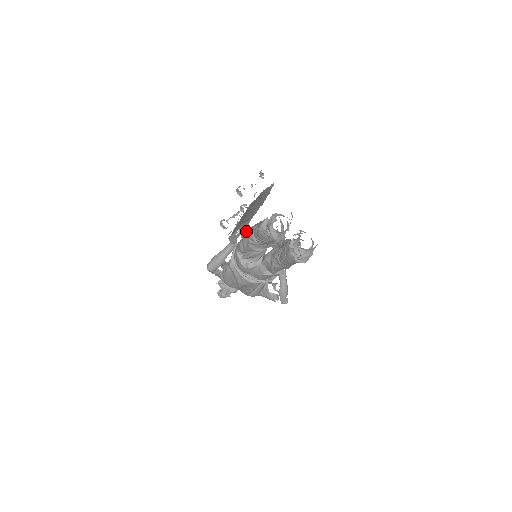
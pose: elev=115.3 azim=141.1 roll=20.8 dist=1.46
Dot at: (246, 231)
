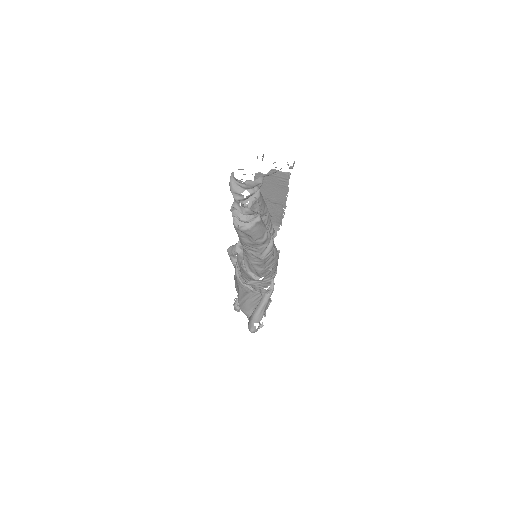
Dot at: occluded
